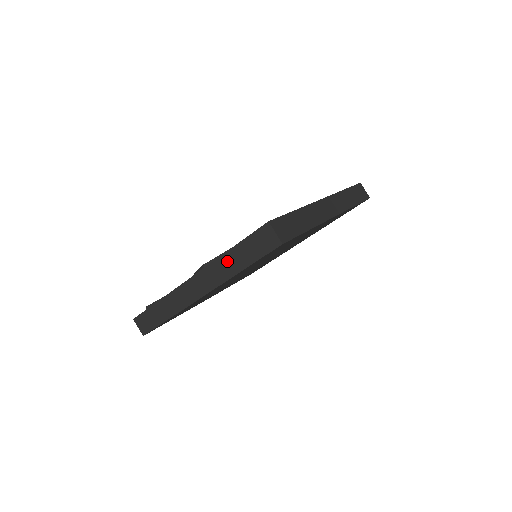
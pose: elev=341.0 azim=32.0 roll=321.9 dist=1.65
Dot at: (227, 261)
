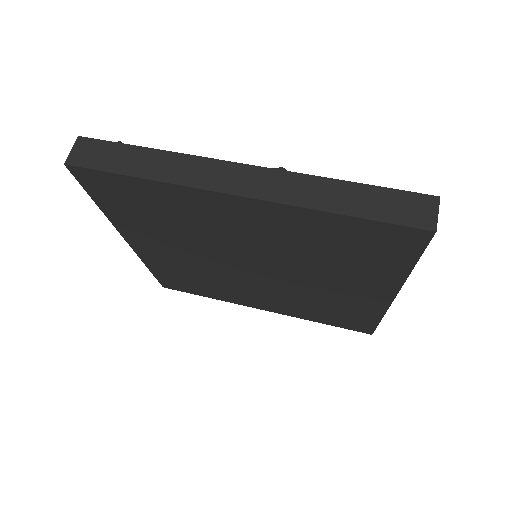
Dot at: (329, 189)
